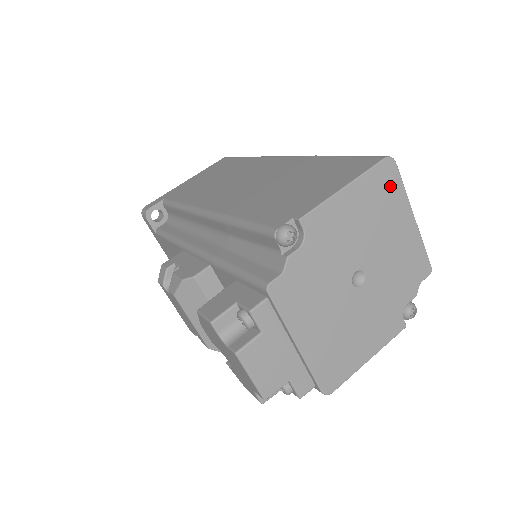
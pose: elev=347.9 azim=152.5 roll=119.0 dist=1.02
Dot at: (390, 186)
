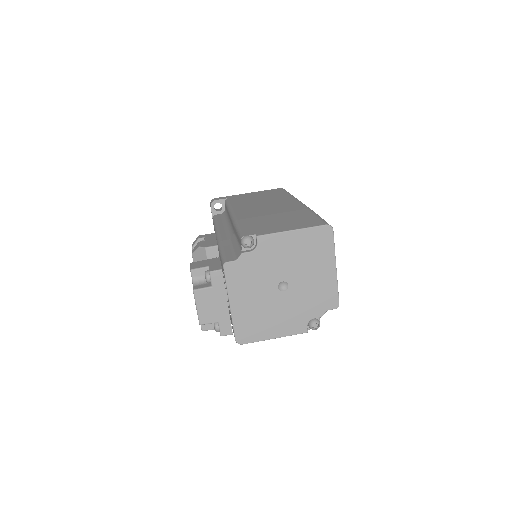
Dot at: (324, 242)
